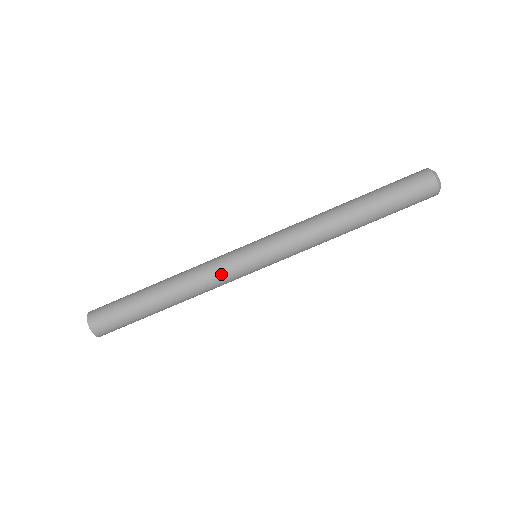
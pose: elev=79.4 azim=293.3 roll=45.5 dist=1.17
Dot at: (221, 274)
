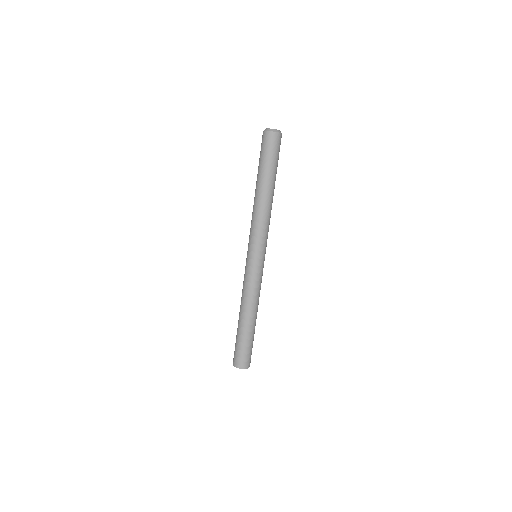
Dot at: (246, 280)
